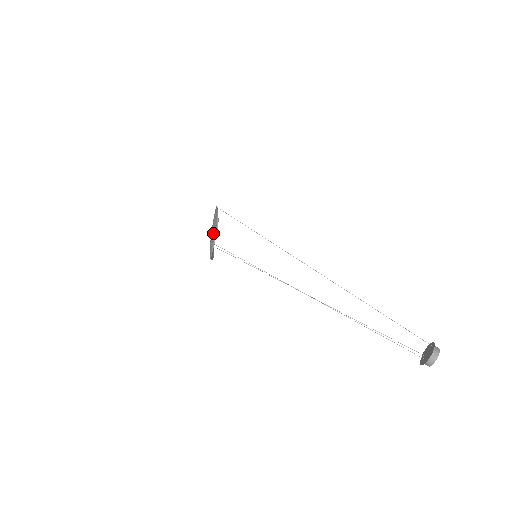
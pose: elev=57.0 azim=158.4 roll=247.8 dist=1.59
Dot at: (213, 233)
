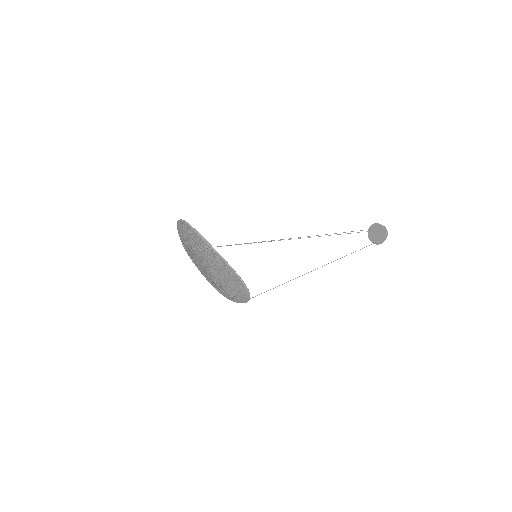
Dot at: (236, 292)
